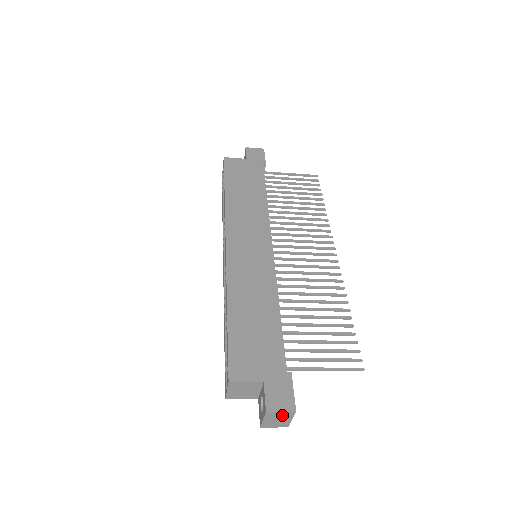
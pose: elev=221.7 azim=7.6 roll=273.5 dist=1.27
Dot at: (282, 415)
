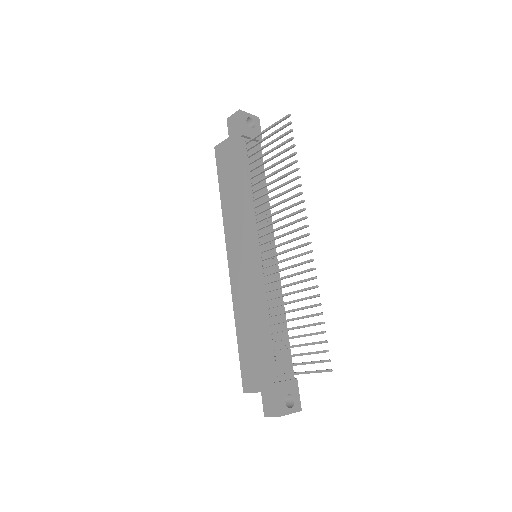
Dot at: occluded
